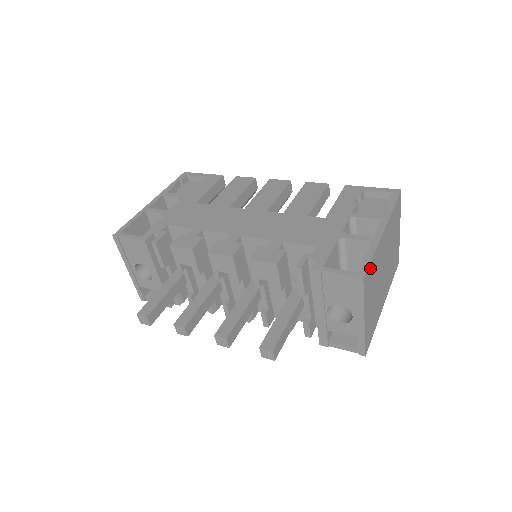
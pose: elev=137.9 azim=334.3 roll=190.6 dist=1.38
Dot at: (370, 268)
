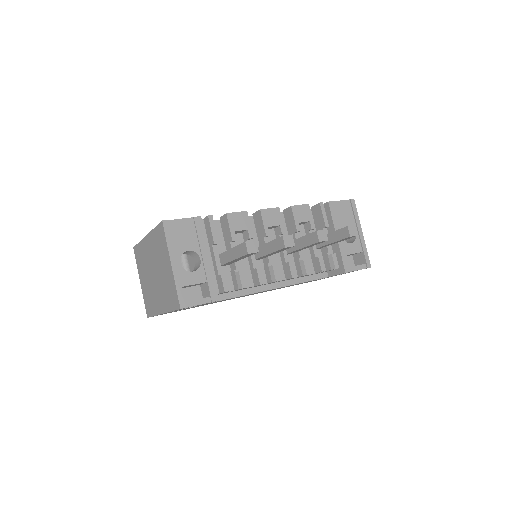
Dot at: occluded
